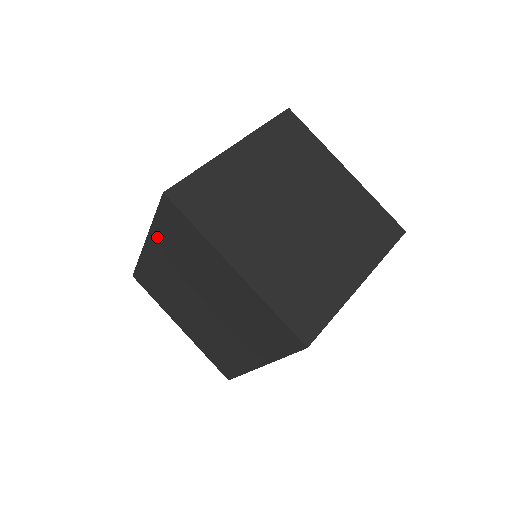
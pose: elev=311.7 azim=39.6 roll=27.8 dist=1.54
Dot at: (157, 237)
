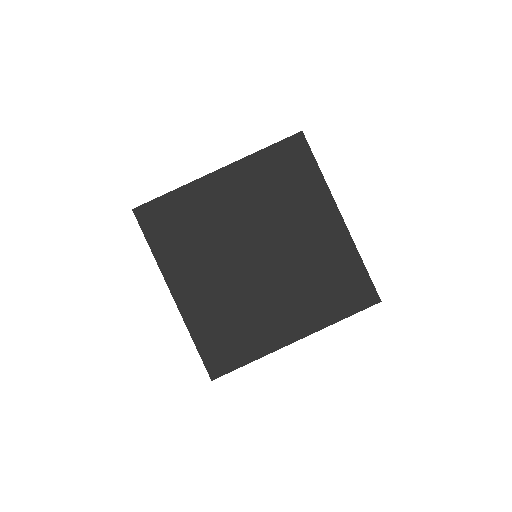
Dot at: occluded
